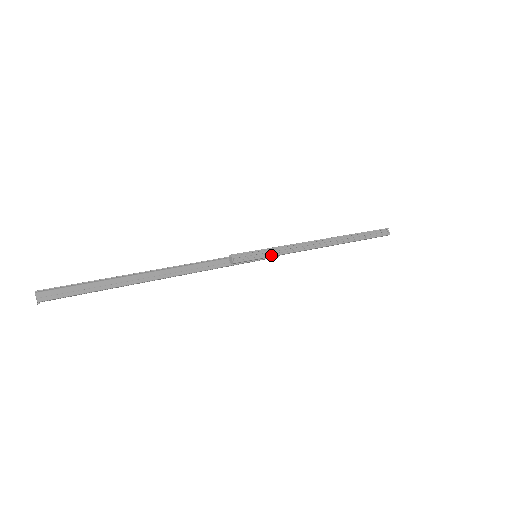
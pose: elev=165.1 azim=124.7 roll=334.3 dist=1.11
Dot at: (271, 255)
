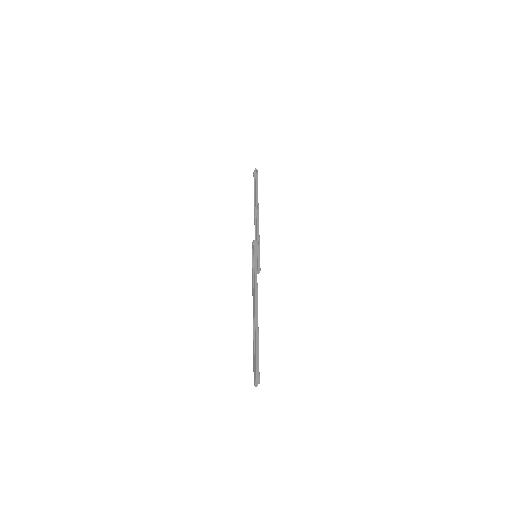
Dot at: occluded
